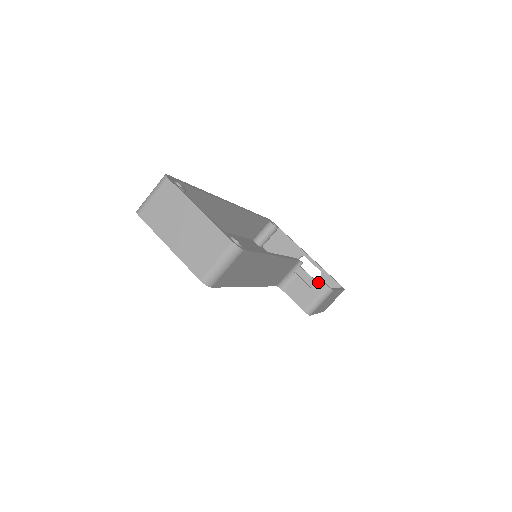
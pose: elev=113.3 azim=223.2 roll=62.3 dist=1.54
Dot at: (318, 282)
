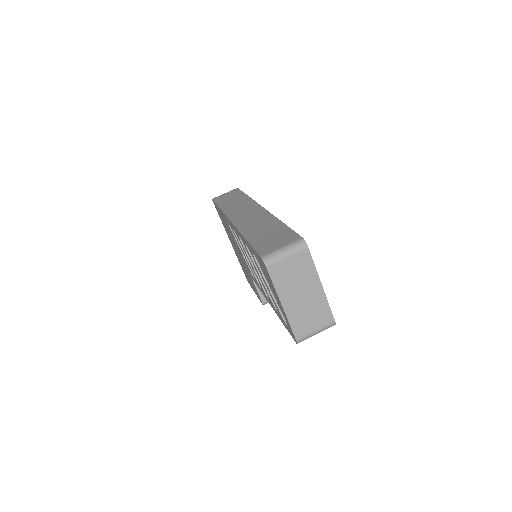
Dot at: occluded
